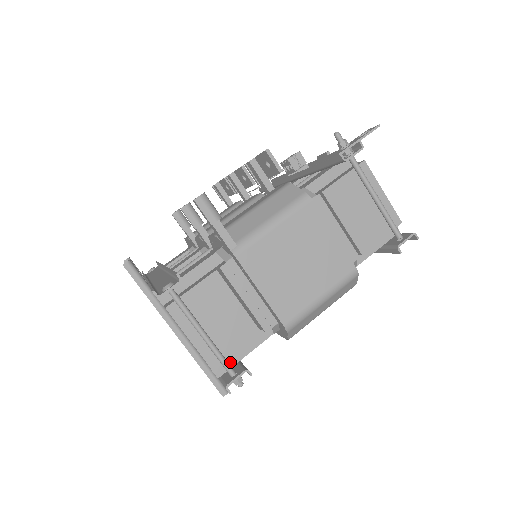
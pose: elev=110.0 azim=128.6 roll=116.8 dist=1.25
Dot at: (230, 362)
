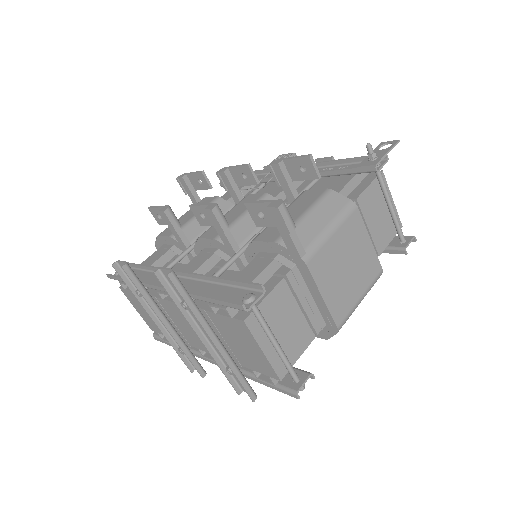
Dot at: occluded
